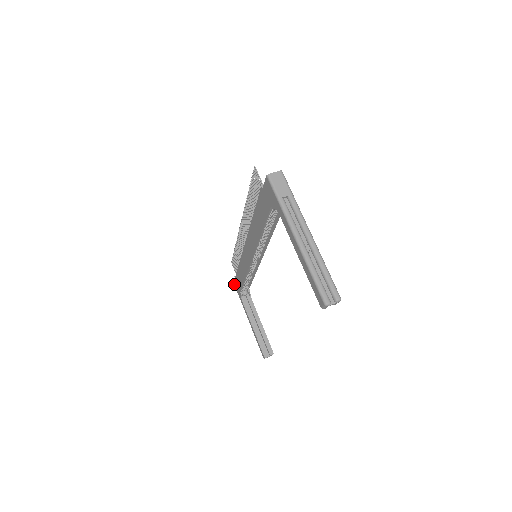
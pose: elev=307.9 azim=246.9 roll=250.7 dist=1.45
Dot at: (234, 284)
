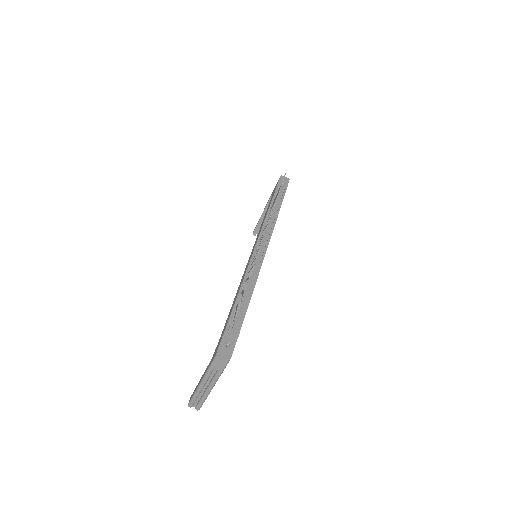
Dot at: (280, 176)
